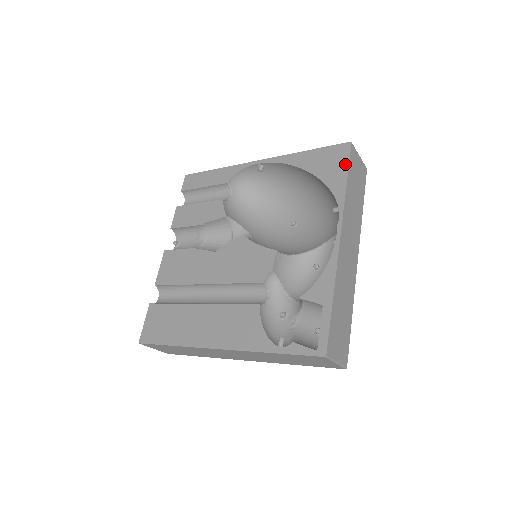
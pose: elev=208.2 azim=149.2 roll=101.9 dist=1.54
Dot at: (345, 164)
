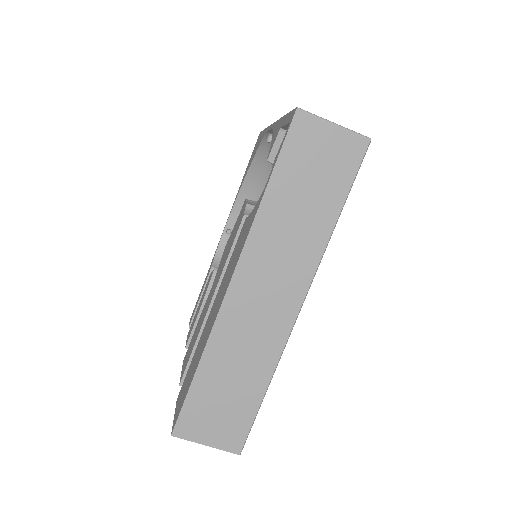
Dot at: (261, 134)
